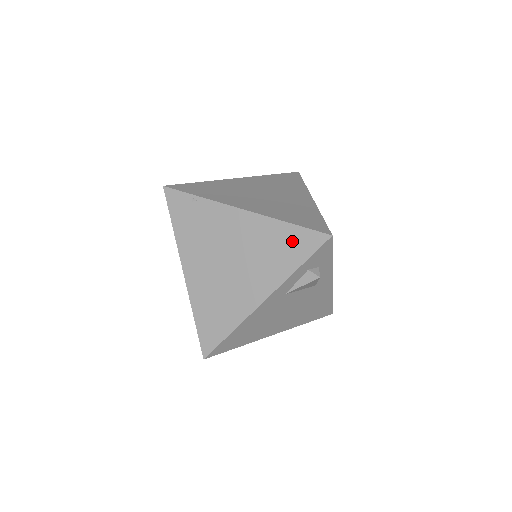
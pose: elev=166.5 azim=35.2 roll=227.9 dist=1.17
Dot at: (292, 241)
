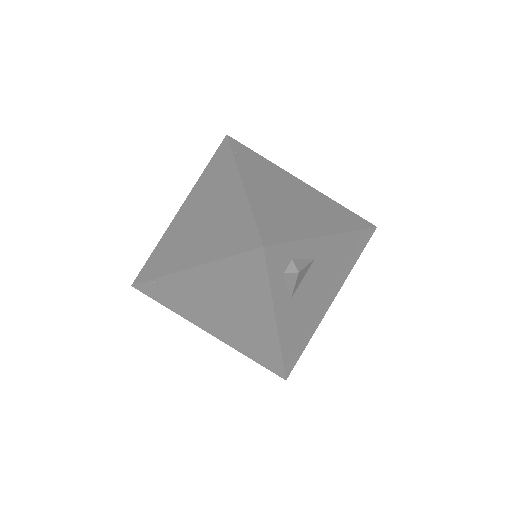
Dot at: (242, 270)
